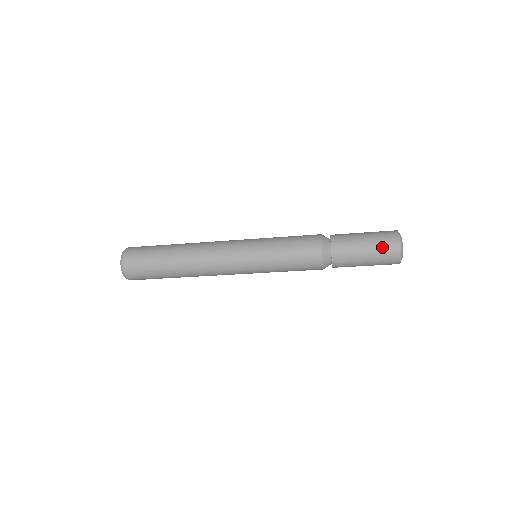
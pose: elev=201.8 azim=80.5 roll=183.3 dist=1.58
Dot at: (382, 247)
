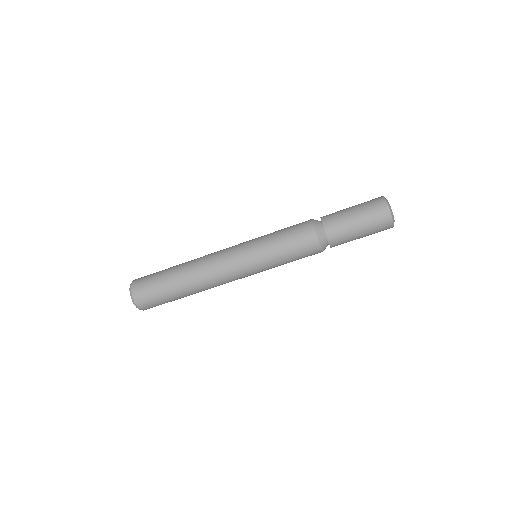
Dot at: (371, 213)
